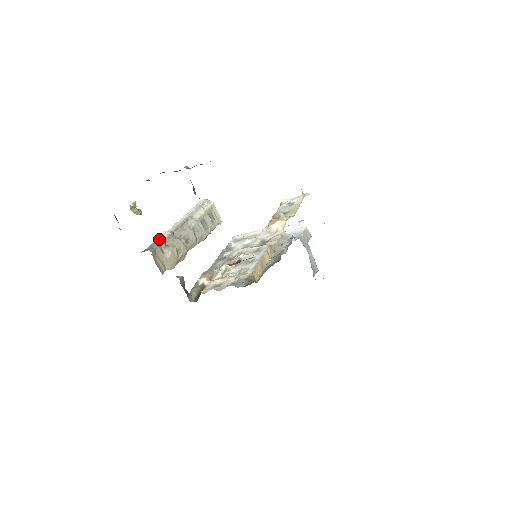
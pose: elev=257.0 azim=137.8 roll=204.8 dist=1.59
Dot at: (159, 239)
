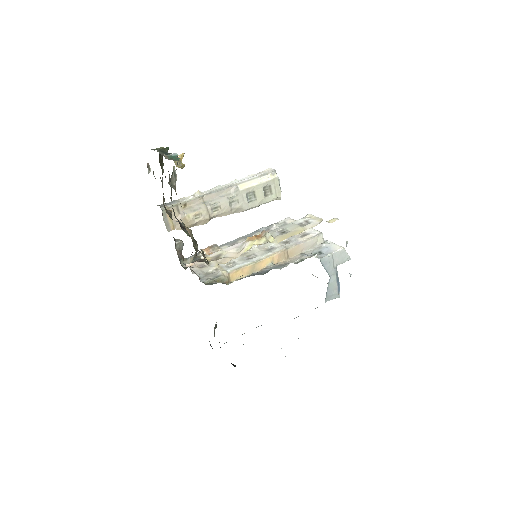
Dot at: (184, 198)
